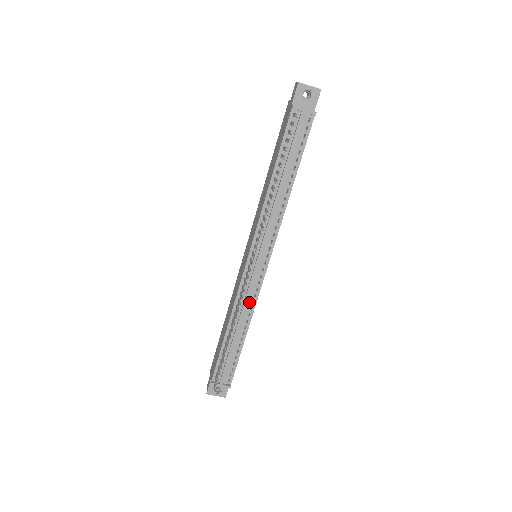
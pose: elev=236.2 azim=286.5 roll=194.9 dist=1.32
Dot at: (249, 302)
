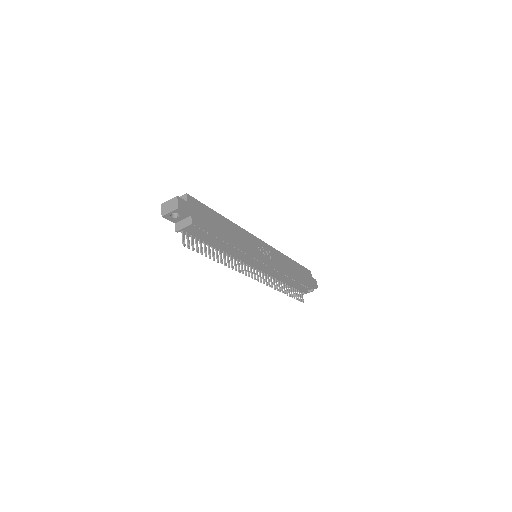
Dot at: (277, 274)
